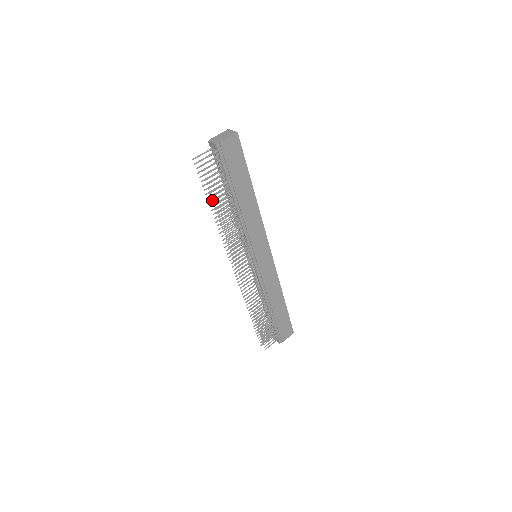
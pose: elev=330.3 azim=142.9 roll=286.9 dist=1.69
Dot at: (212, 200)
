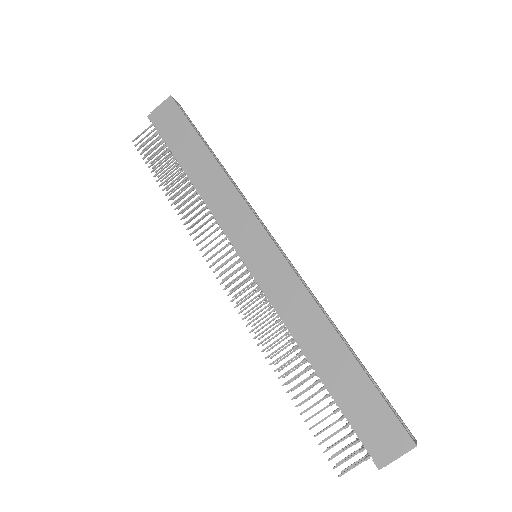
Dot at: (170, 186)
